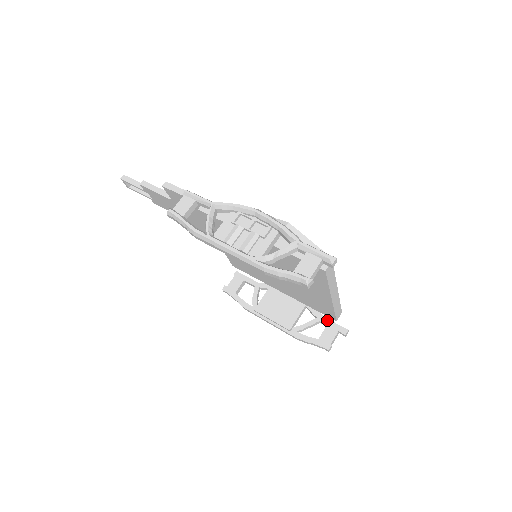
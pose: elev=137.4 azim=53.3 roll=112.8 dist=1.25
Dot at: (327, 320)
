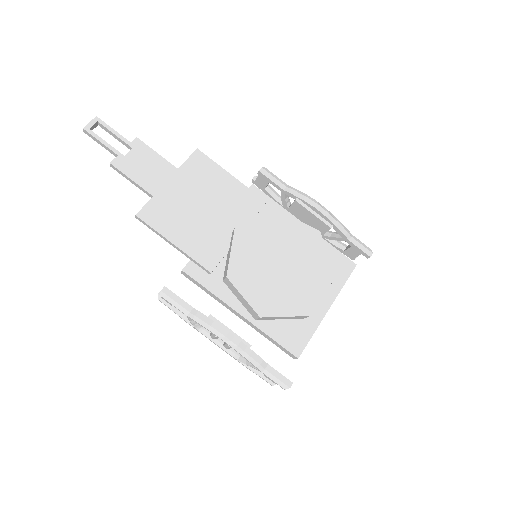
Dot at: (351, 244)
